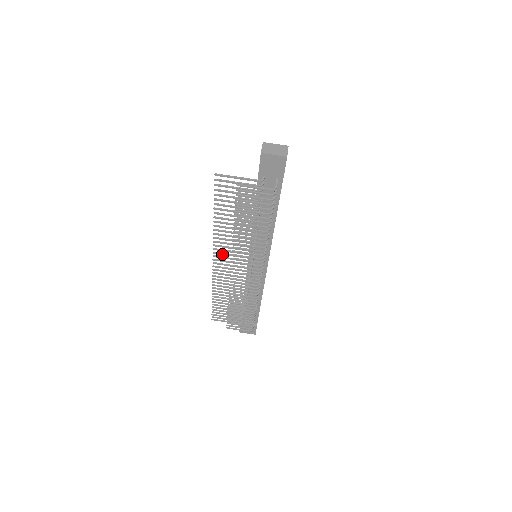
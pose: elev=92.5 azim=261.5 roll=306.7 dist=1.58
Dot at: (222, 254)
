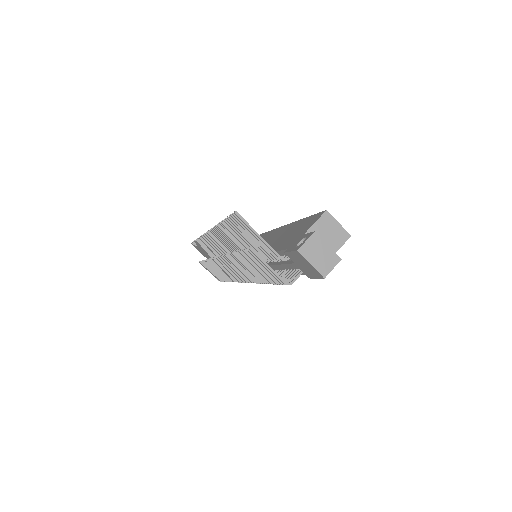
Dot at: (217, 239)
